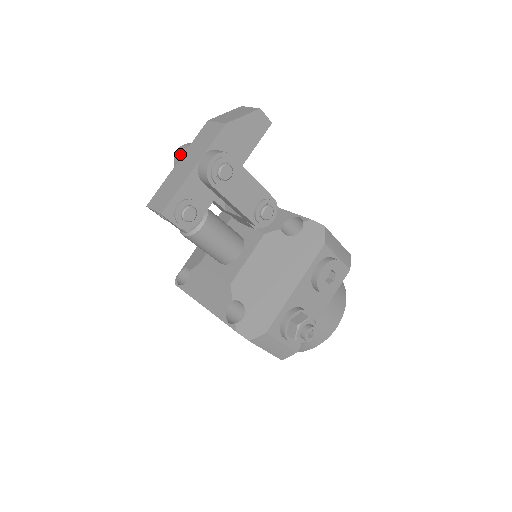
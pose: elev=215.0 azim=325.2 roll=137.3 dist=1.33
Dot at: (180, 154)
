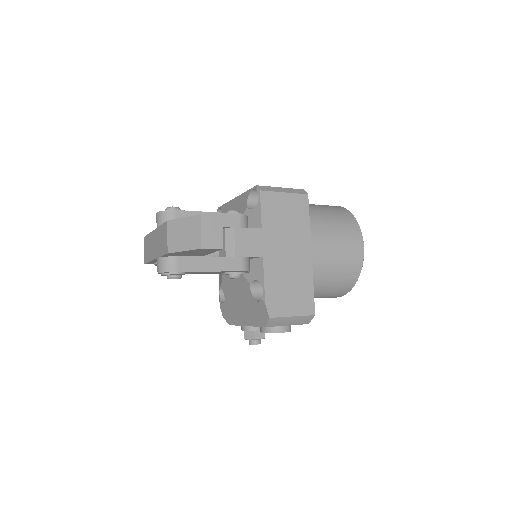
Dot at: occluded
